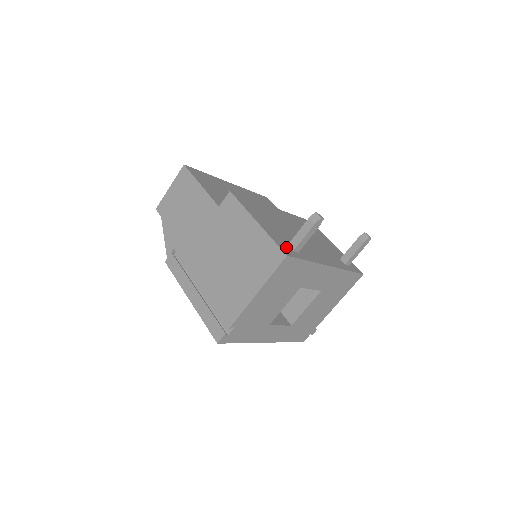
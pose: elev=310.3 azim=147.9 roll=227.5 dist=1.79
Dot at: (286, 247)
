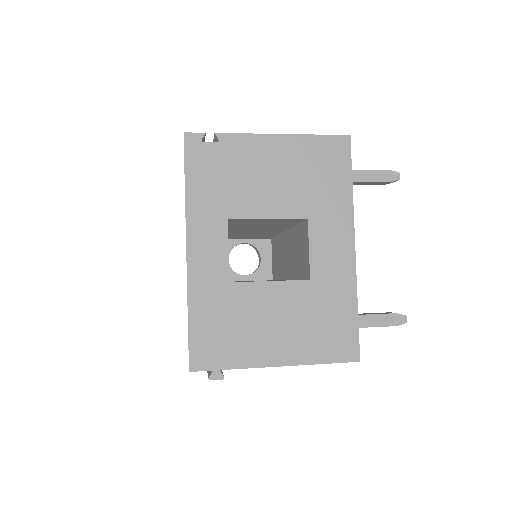
Dot at: occluded
